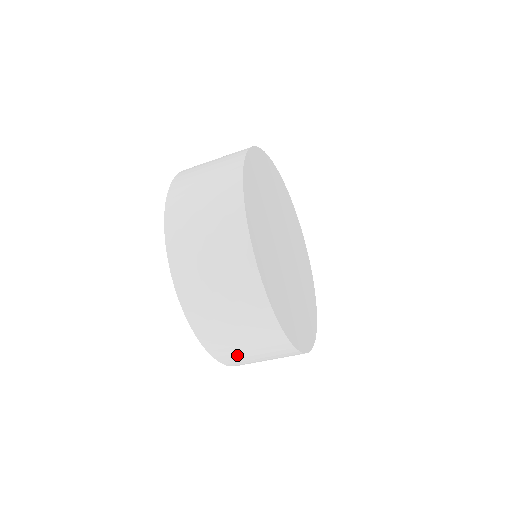
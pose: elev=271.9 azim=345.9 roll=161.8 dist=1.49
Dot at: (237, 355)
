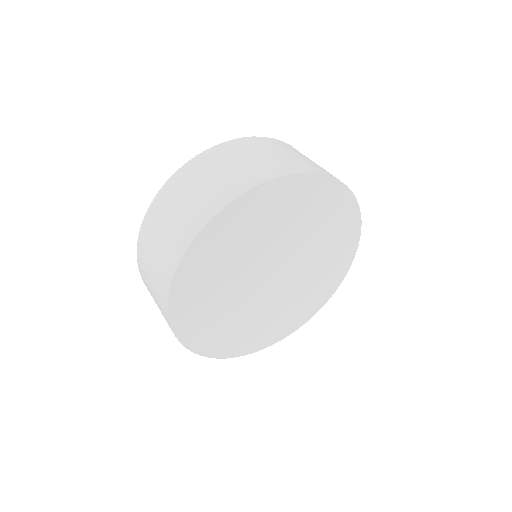
Dot at: occluded
